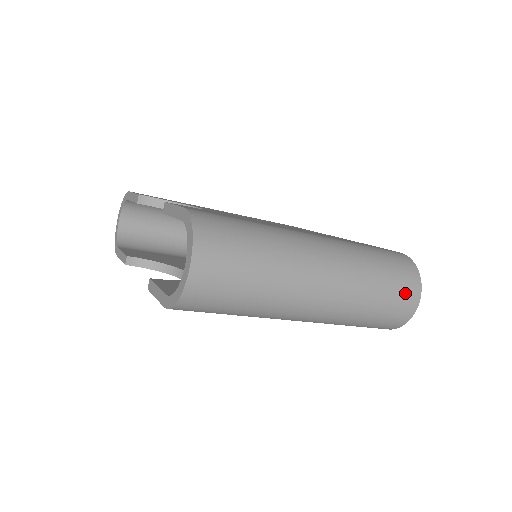
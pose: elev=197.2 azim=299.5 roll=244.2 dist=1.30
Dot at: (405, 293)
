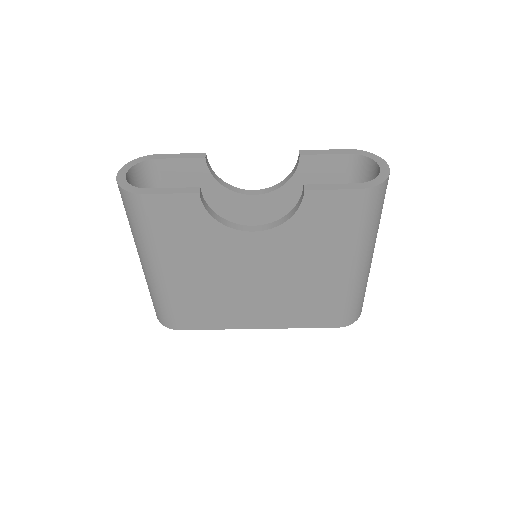
Dot at: occluded
